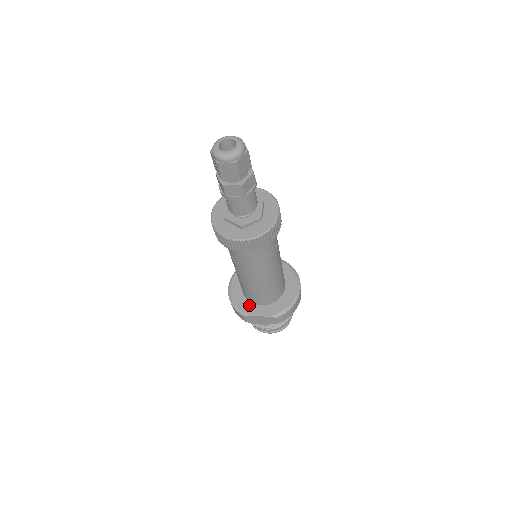
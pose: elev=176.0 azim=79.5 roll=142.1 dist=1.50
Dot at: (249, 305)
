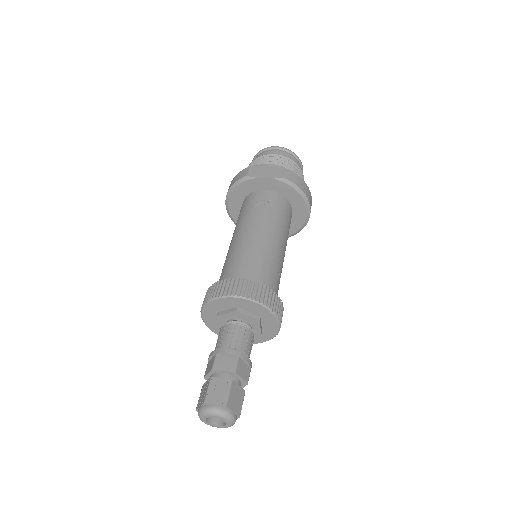
Dot at: occluded
